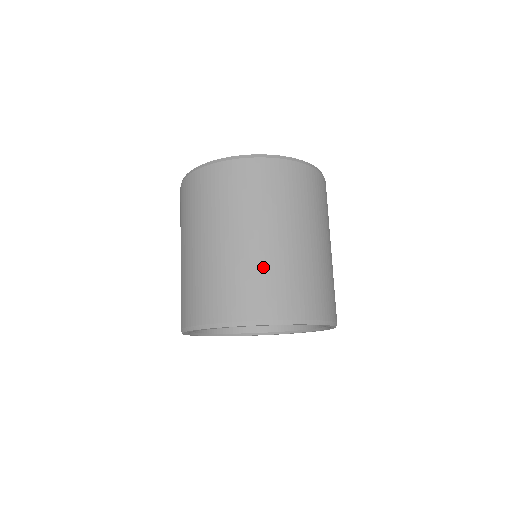
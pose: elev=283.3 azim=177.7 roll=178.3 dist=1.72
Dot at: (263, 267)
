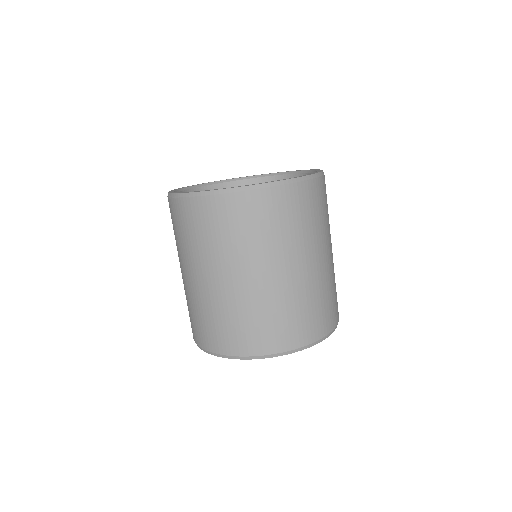
Dot at: (284, 303)
